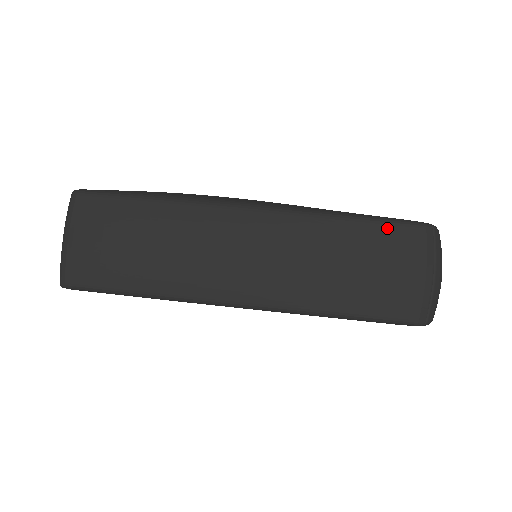
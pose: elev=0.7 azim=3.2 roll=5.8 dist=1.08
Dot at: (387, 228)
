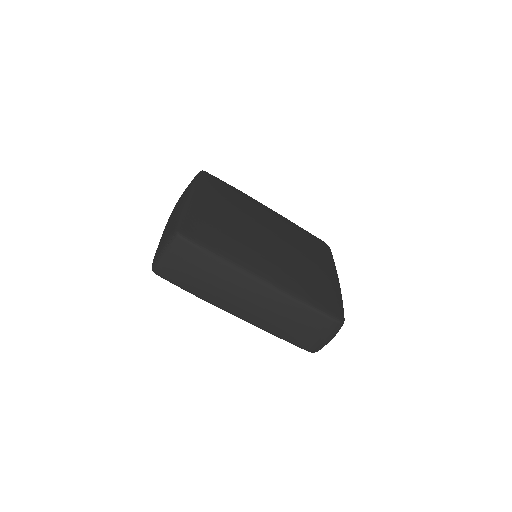
Dot at: (321, 317)
